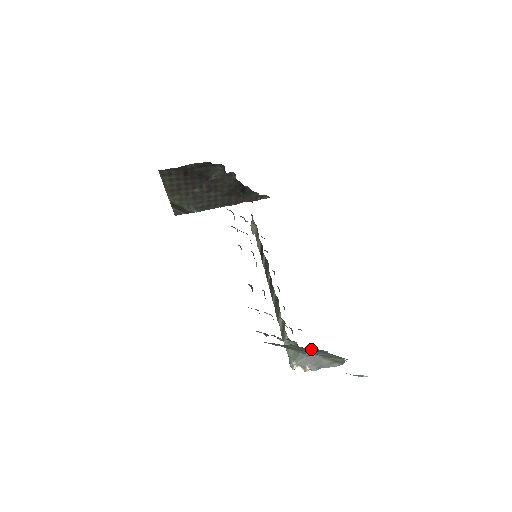
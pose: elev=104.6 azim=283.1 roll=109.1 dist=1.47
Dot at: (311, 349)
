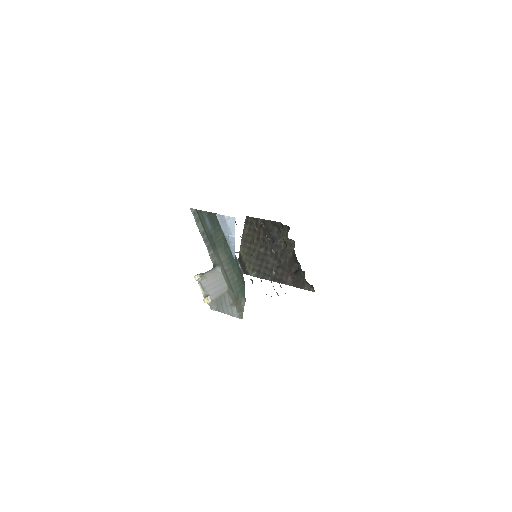
Dot at: (218, 230)
